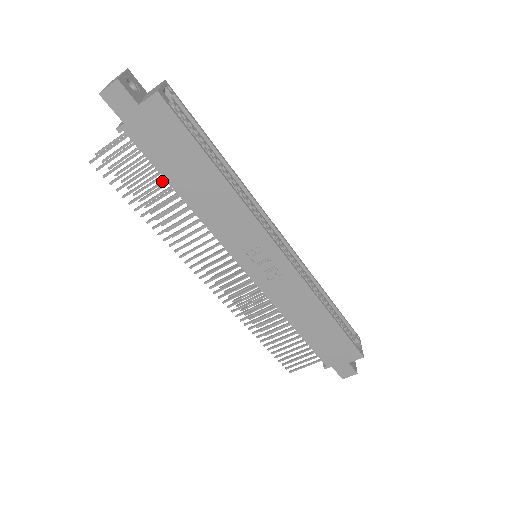
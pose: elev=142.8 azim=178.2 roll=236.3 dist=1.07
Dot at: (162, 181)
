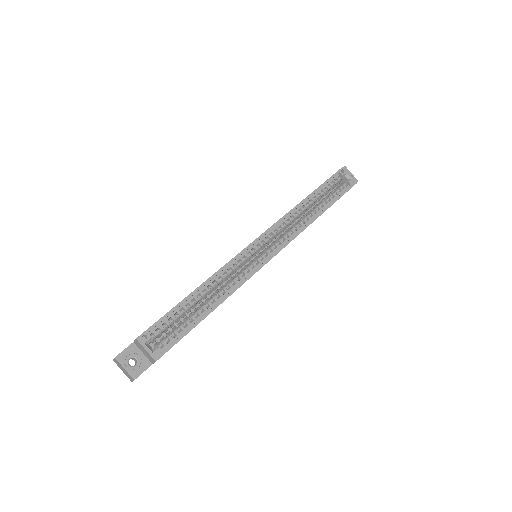
Dot at: occluded
